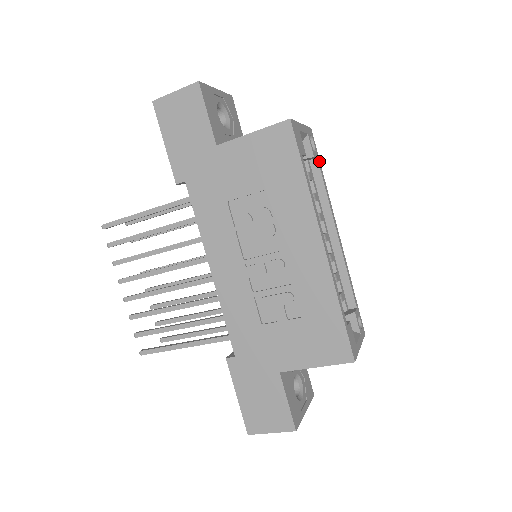
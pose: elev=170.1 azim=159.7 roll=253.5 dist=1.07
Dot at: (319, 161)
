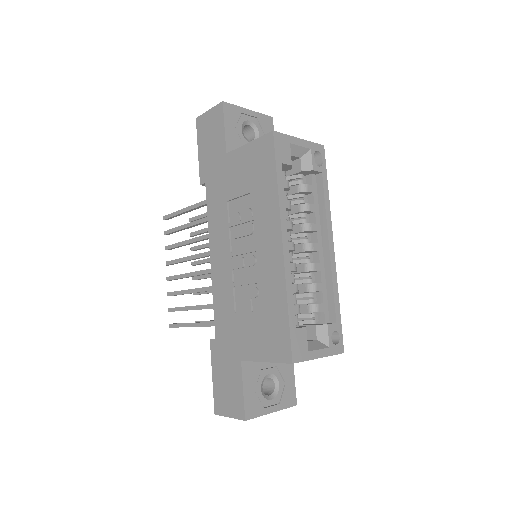
Dot at: (325, 176)
